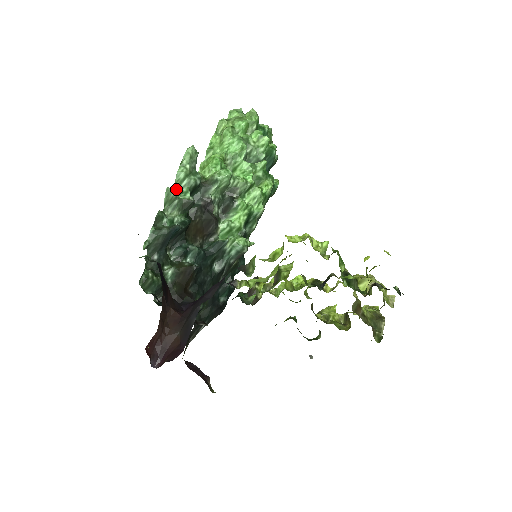
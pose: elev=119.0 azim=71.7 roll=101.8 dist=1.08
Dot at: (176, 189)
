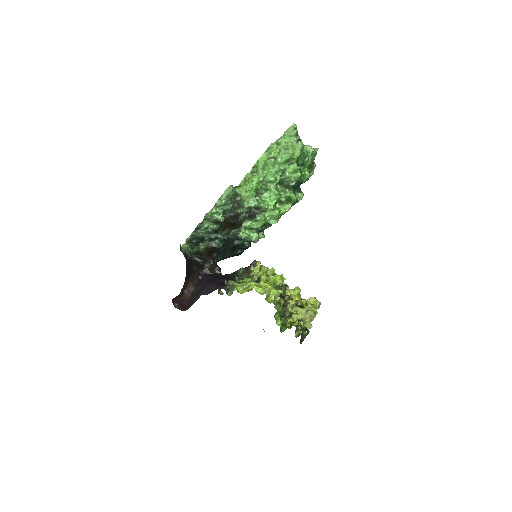
Dot at: (214, 211)
